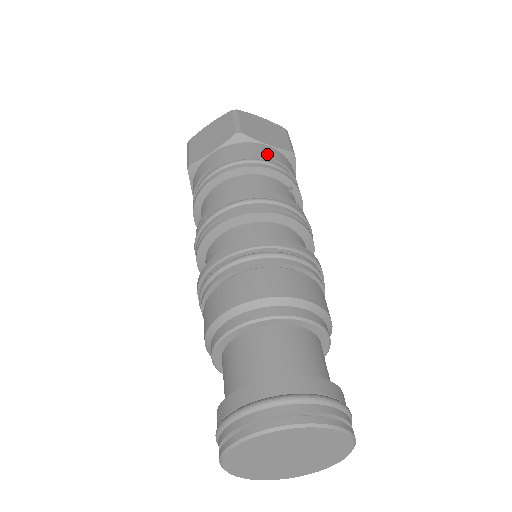
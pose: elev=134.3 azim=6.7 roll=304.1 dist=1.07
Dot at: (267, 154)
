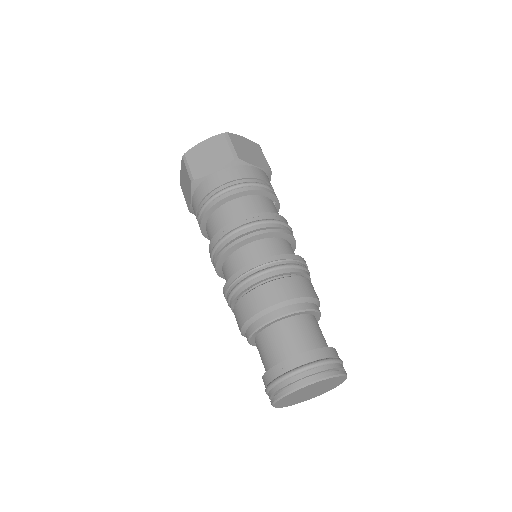
Dot at: (258, 176)
